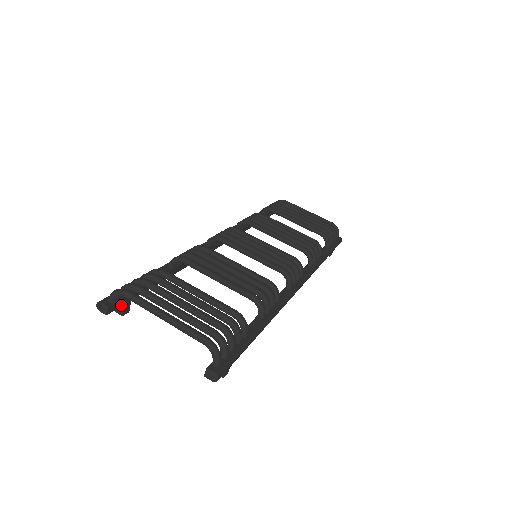
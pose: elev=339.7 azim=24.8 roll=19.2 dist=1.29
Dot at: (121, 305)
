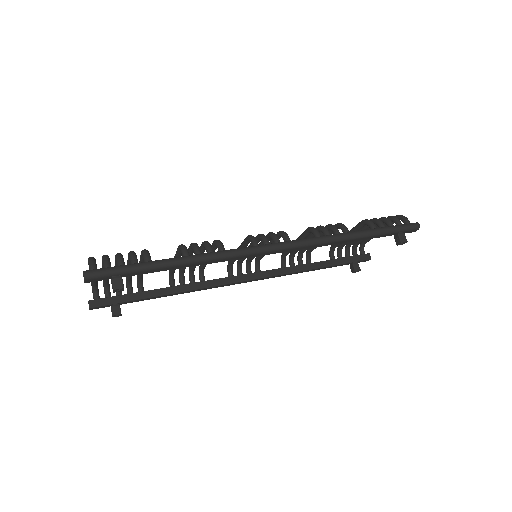
Dot at: (106, 304)
